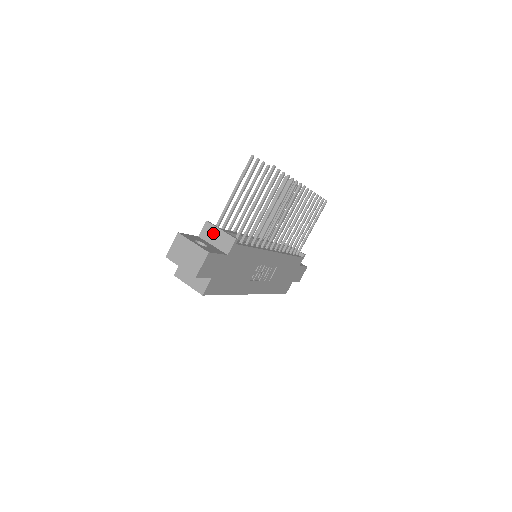
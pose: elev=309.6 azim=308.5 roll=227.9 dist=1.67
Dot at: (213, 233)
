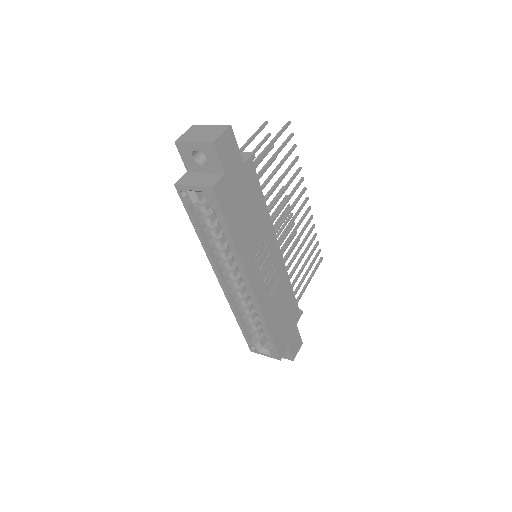
Dot at: occluded
